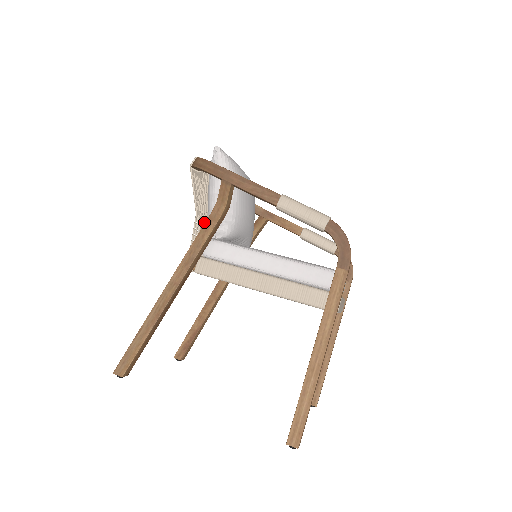
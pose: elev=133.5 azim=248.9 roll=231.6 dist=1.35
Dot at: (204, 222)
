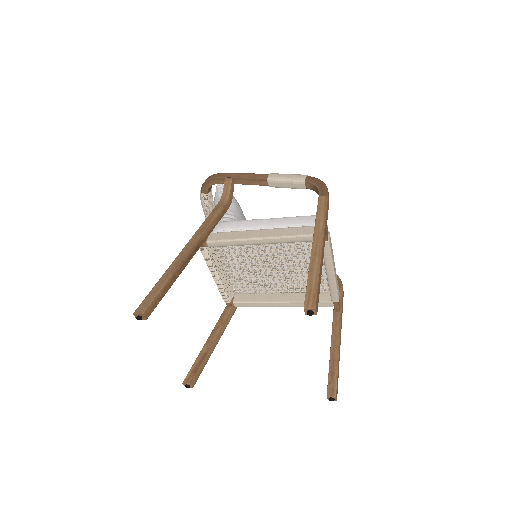
Dot at: occluded
